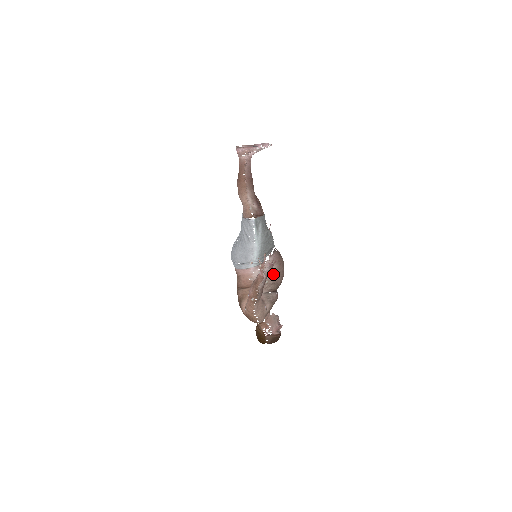
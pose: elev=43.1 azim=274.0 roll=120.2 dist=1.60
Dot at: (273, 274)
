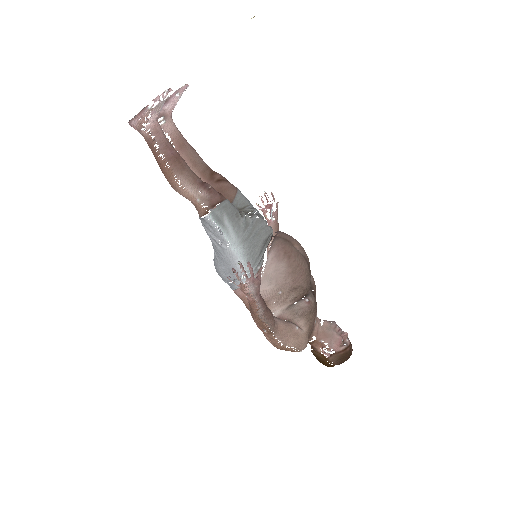
Dot at: (284, 277)
